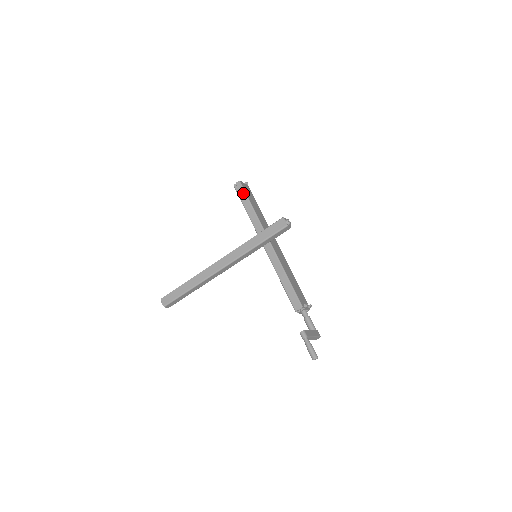
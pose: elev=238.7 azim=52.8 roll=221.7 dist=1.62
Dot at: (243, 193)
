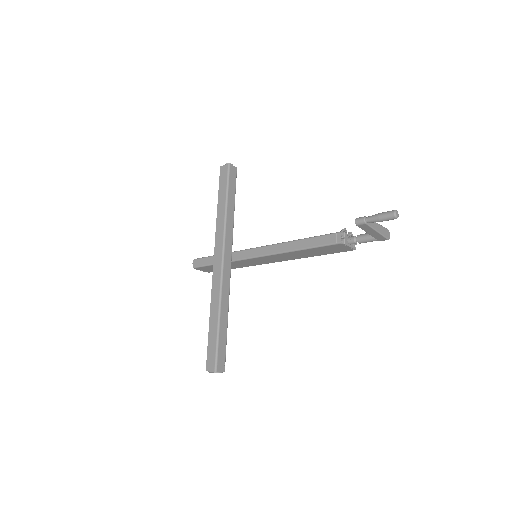
Dot at: (204, 259)
